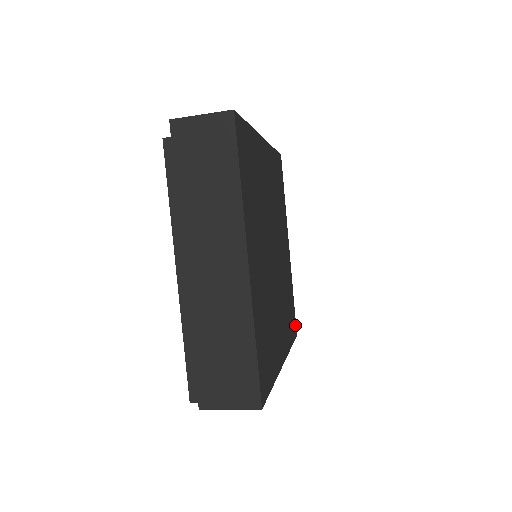
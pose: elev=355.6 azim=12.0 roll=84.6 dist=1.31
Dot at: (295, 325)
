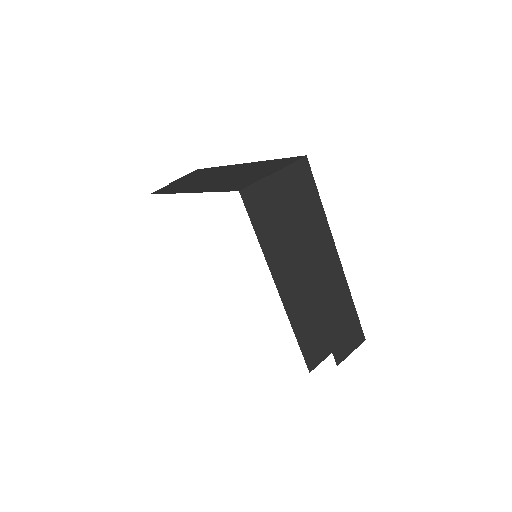
Dot at: occluded
